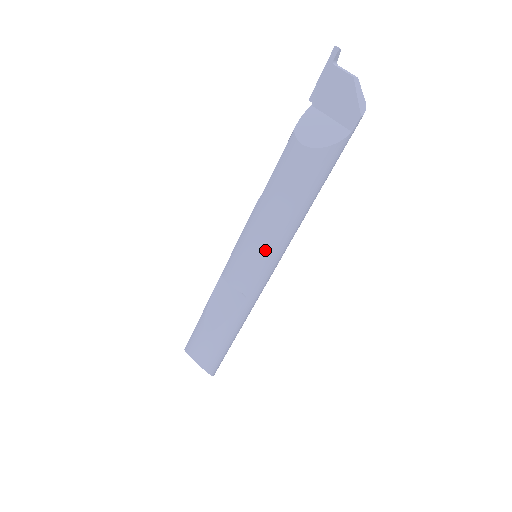
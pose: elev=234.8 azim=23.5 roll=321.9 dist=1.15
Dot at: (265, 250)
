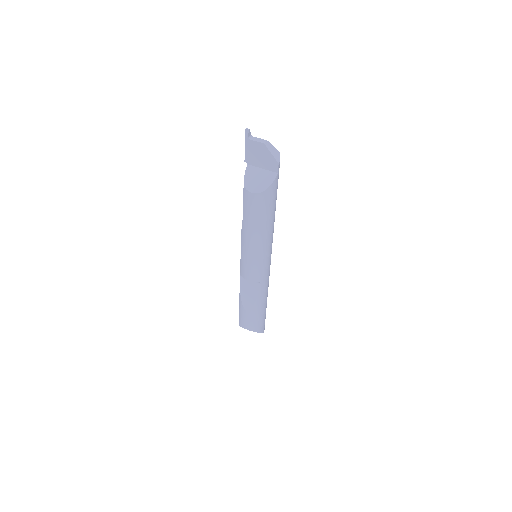
Dot at: (259, 254)
